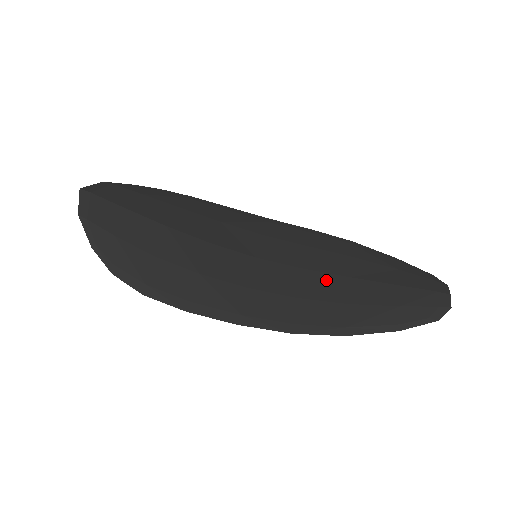
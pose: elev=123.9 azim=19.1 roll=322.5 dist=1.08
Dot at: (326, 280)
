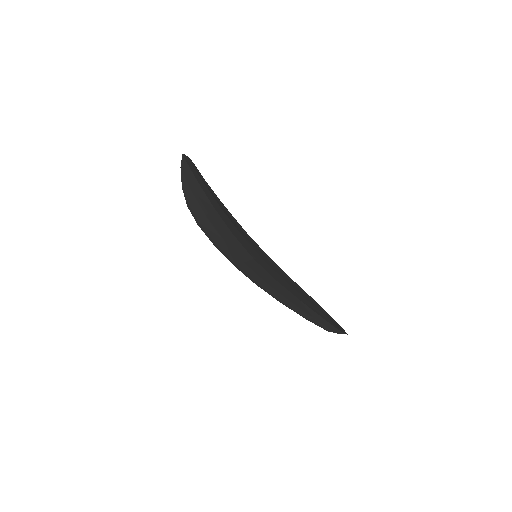
Dot at: occluded
